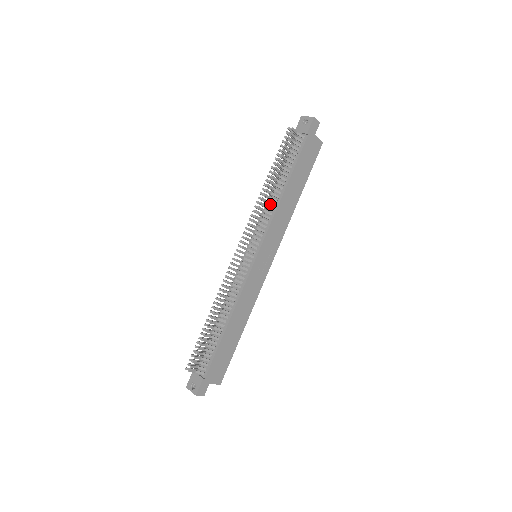
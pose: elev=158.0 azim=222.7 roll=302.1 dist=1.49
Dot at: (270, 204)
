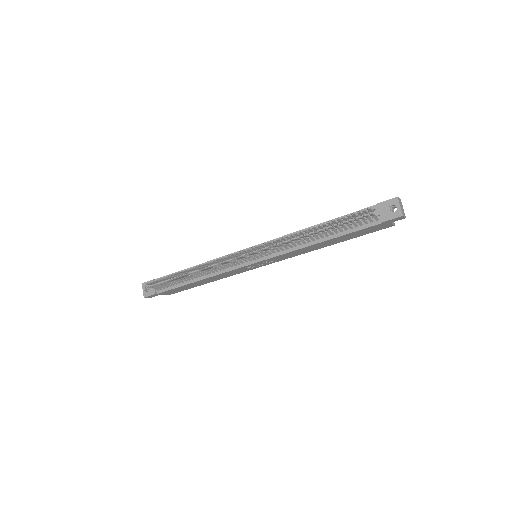
Dot at: (297, 242)
